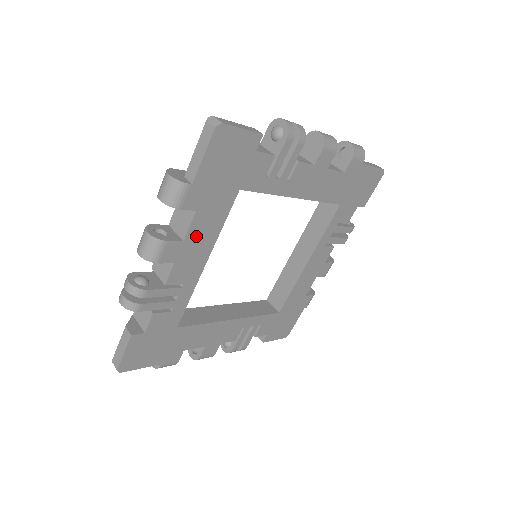
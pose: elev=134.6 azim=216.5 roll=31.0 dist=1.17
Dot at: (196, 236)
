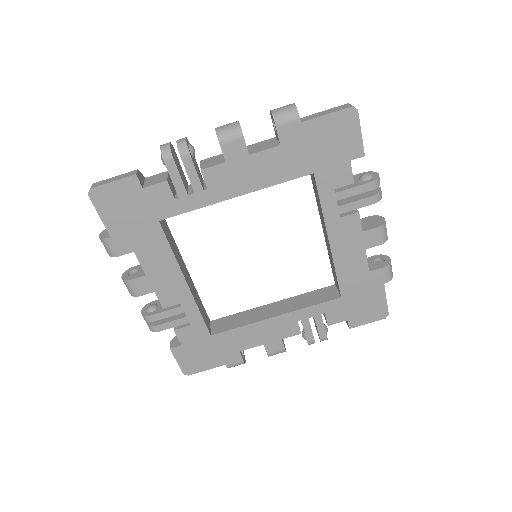
Dot at: (258, 164)
